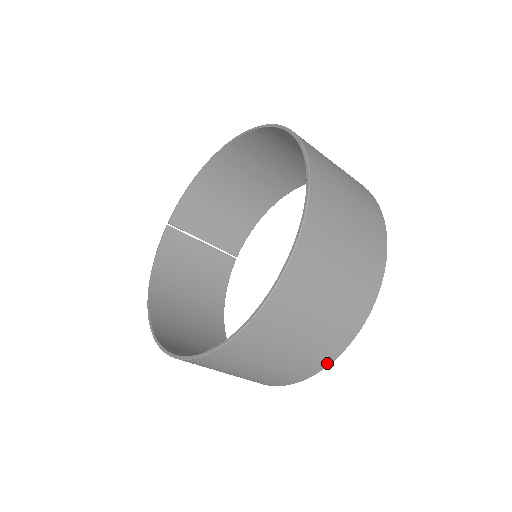
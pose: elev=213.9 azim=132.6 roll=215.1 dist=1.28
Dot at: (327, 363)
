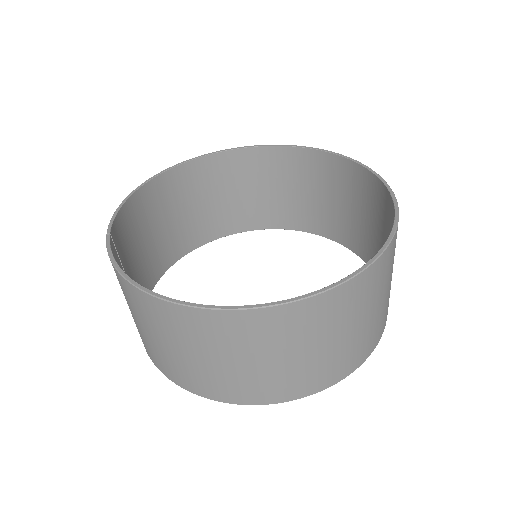
Dot at: (385, 323)
